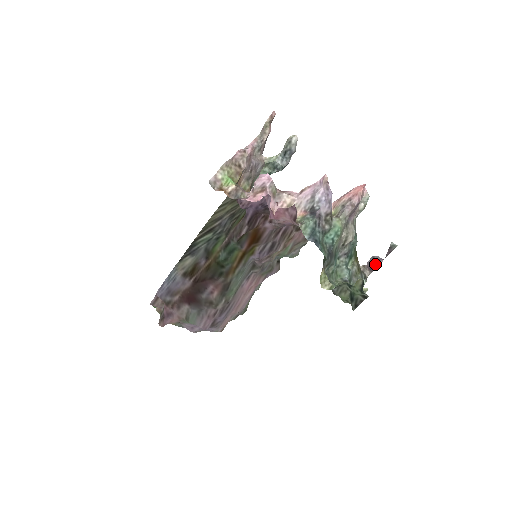
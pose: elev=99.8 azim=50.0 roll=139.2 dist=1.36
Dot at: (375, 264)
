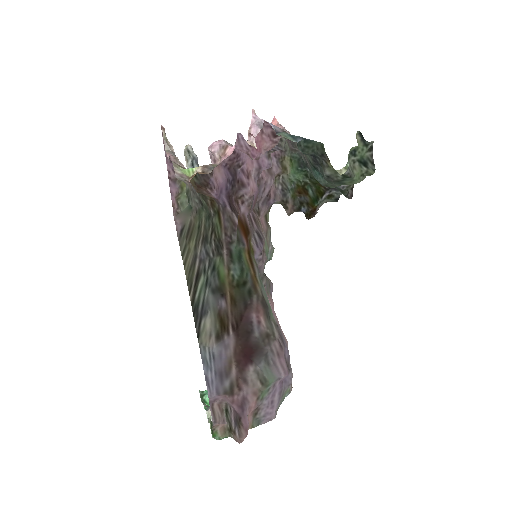
Dot at: occluded
